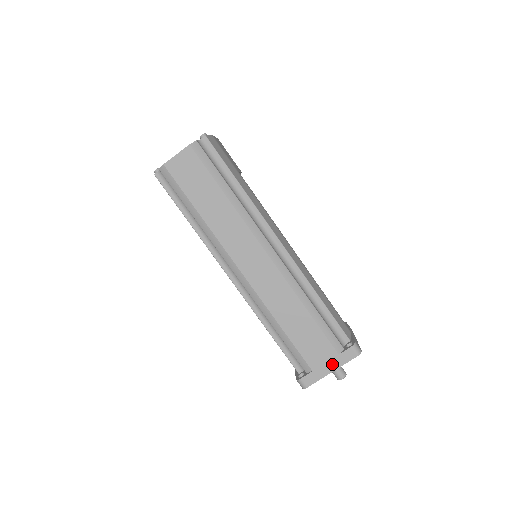
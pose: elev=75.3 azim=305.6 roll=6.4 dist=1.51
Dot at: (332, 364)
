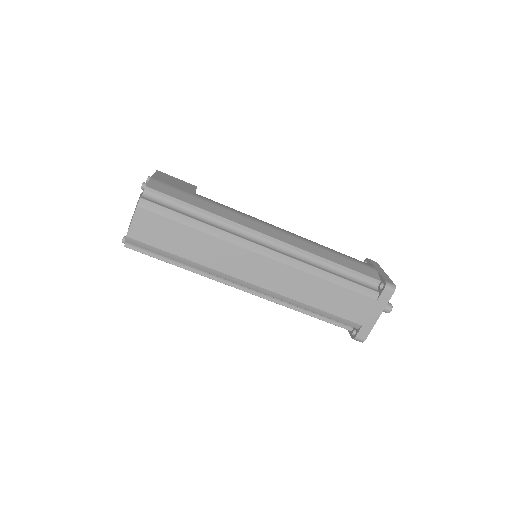
Dot at: (376, 311)
